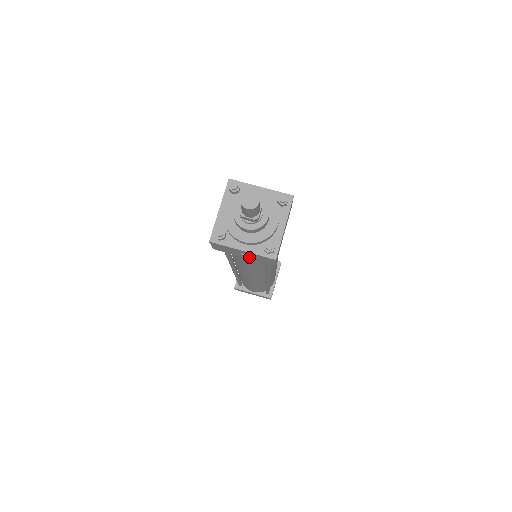
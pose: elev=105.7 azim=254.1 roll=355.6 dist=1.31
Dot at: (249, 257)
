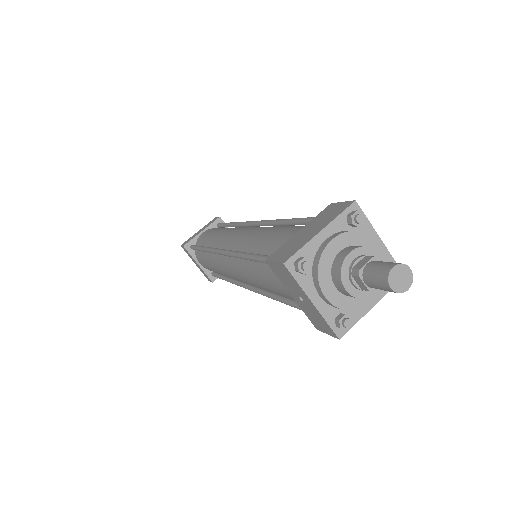
Dot at: (301, 303)
